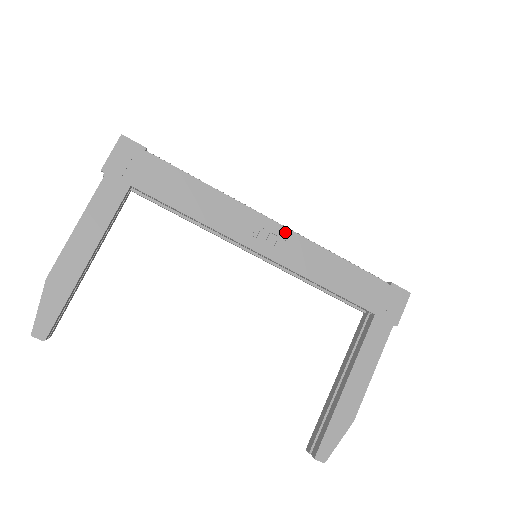
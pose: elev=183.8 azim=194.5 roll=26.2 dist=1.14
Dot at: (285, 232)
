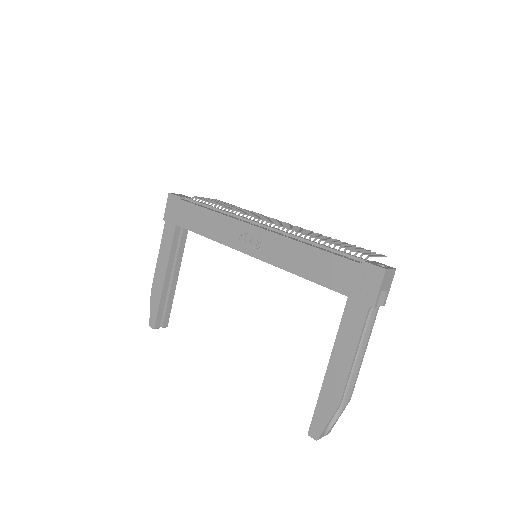
Dot at: (263, 232)
